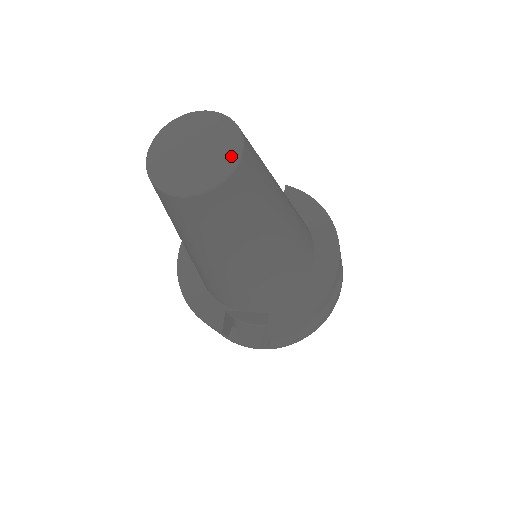
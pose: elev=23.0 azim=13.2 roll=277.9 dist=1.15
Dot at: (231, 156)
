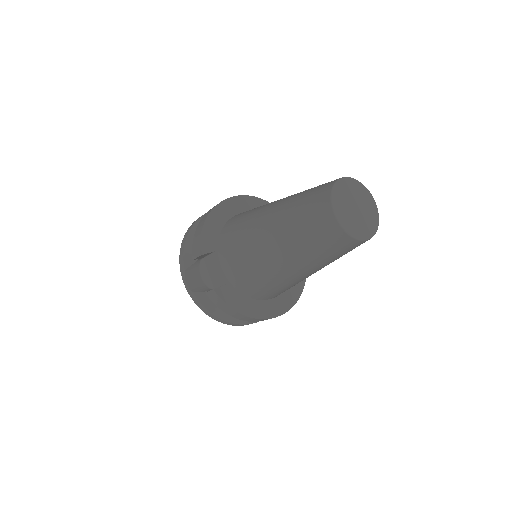
Dot at: (364, 234)
